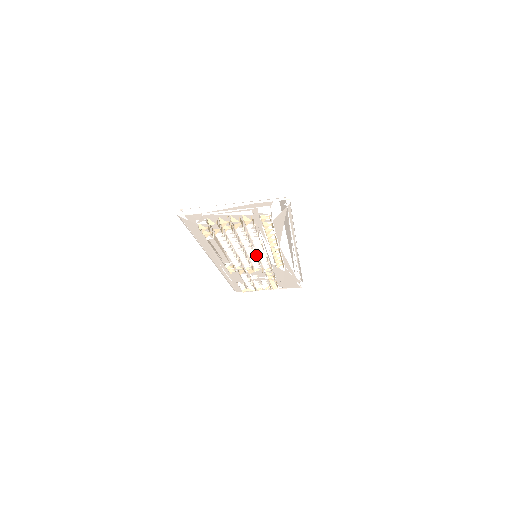
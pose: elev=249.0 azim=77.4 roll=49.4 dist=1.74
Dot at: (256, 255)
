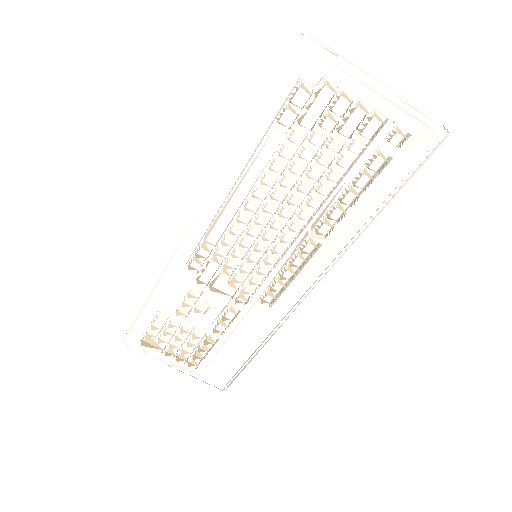
Dot at: (251, 259)
